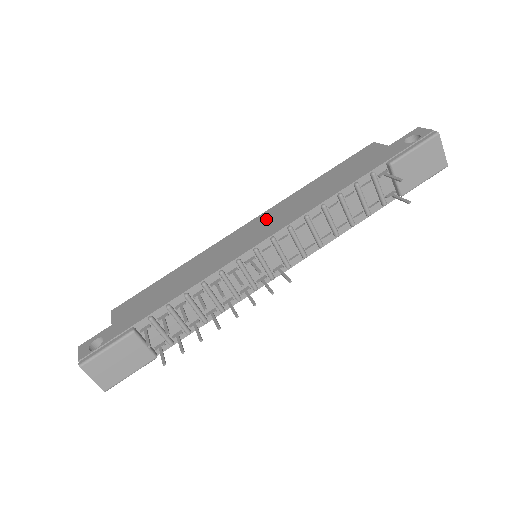
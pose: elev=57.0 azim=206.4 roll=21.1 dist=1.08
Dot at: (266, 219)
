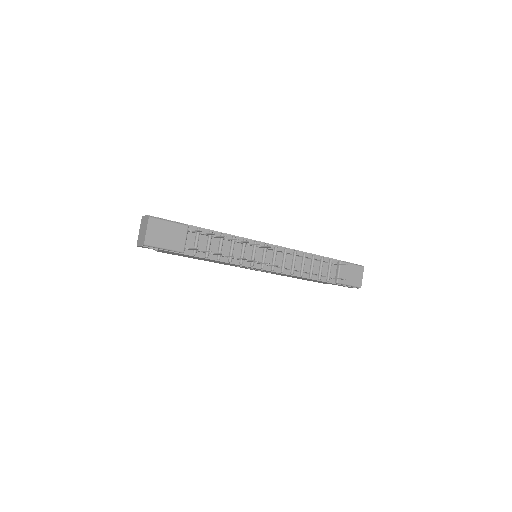
Dot at: occluded
